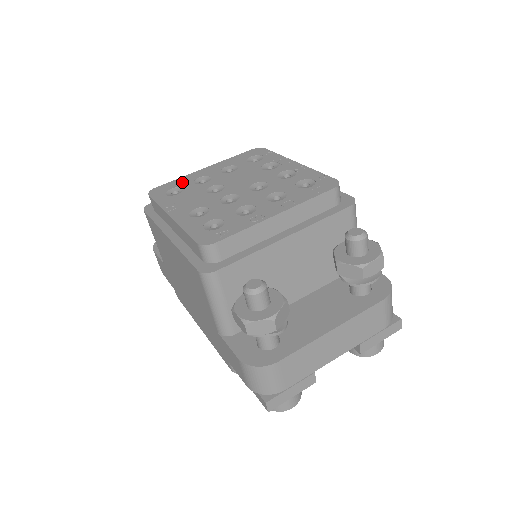
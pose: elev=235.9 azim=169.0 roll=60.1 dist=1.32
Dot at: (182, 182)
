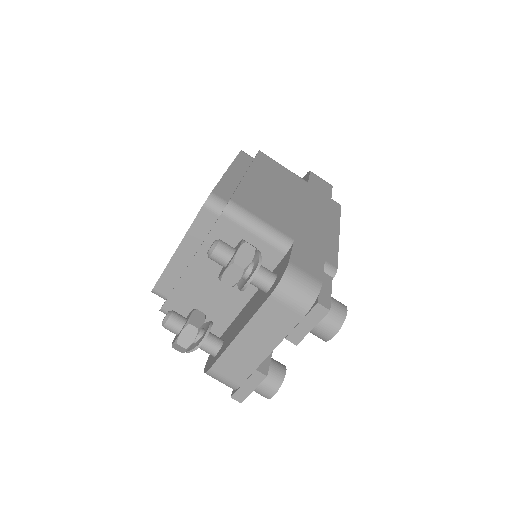
Dot at: occluded
